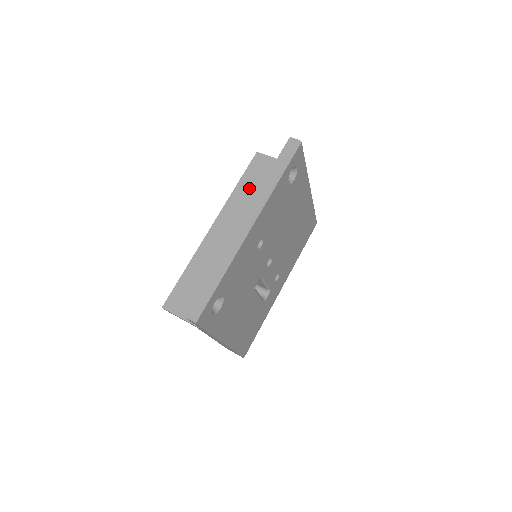
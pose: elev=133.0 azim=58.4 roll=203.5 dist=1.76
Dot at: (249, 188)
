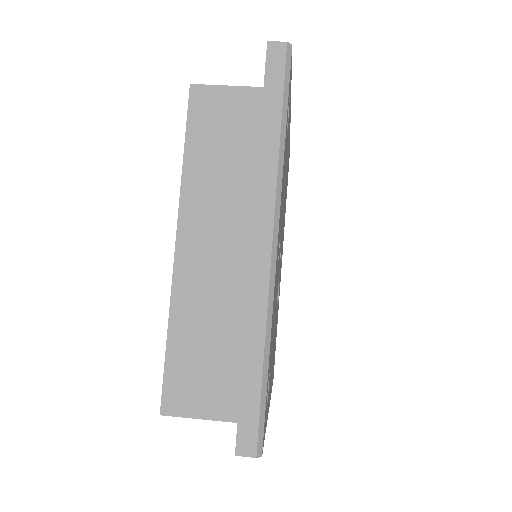
Dot at: (208, 155)
